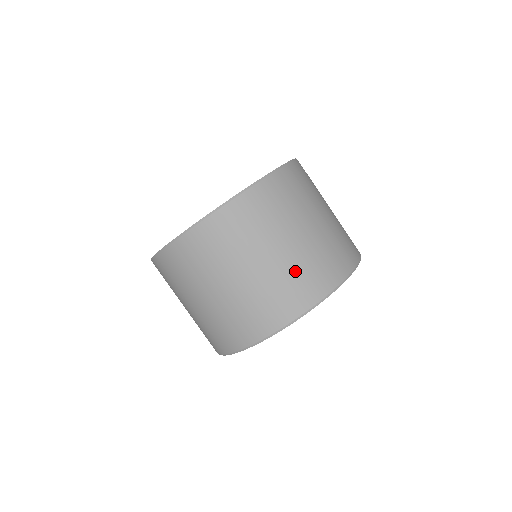
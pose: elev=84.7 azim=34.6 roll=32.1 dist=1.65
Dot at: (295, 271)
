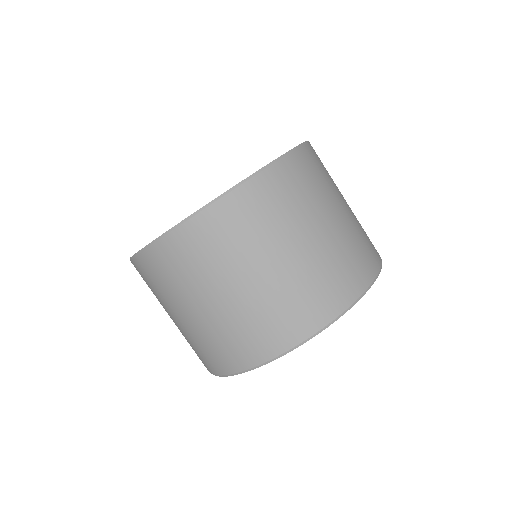
Dot at: (220, 333)
